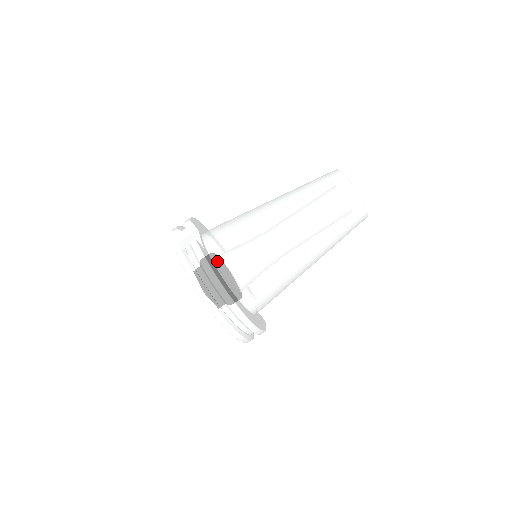
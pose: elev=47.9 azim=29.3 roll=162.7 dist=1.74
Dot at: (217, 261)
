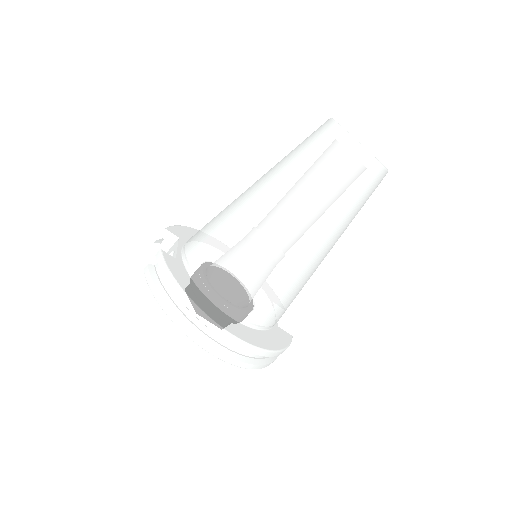
Dot at: (192, 271)
